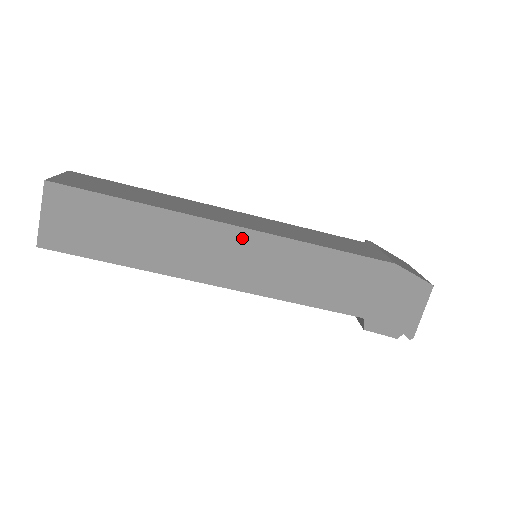
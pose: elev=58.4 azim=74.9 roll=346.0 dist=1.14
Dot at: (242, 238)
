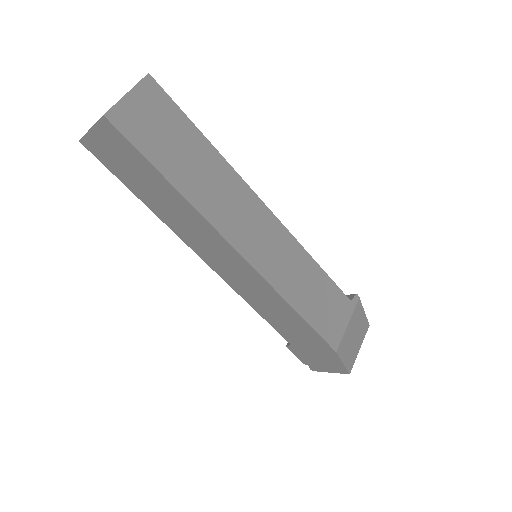
Dot at: (241, 263)
